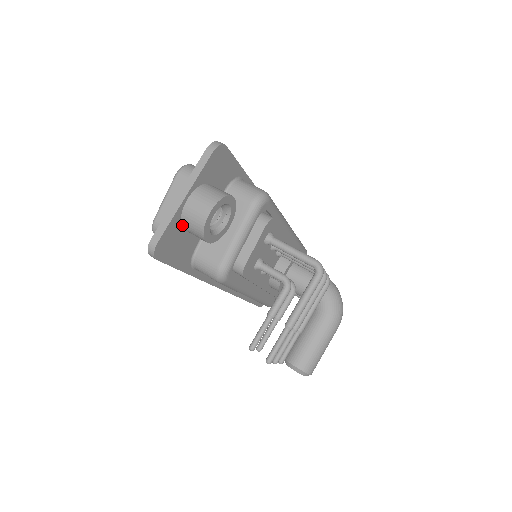
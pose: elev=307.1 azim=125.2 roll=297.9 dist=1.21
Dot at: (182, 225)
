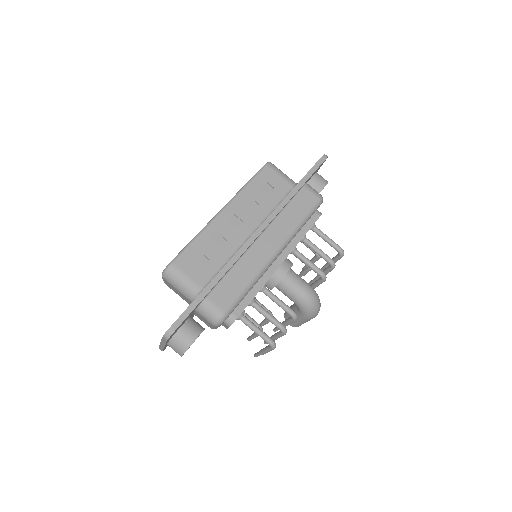
Dot at: occluded
